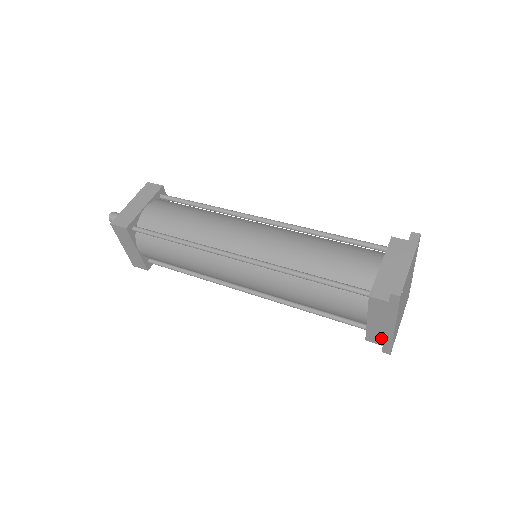
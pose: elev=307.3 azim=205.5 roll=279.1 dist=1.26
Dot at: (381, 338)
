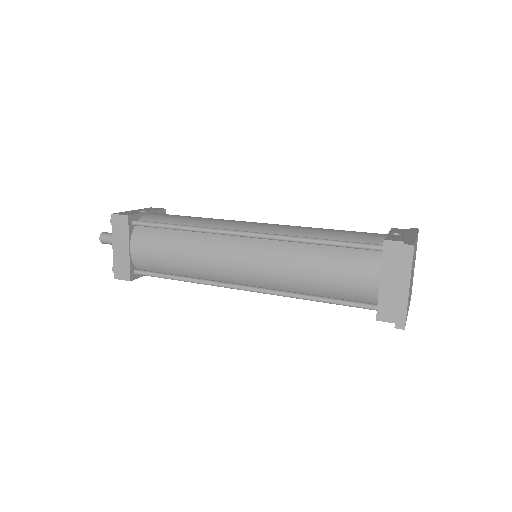
Dot at: occluded
